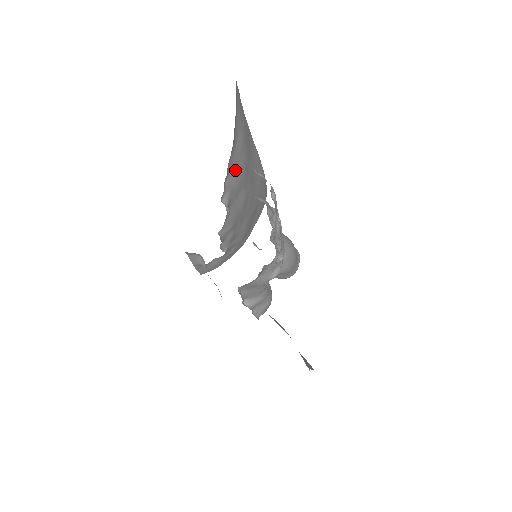
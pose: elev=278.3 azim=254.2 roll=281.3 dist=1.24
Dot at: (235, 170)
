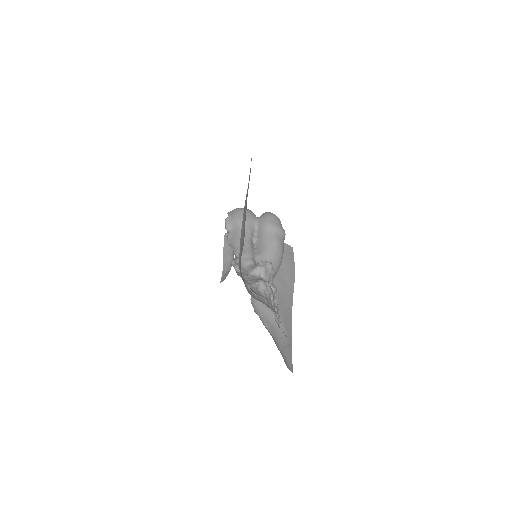
Dot at: occluded
